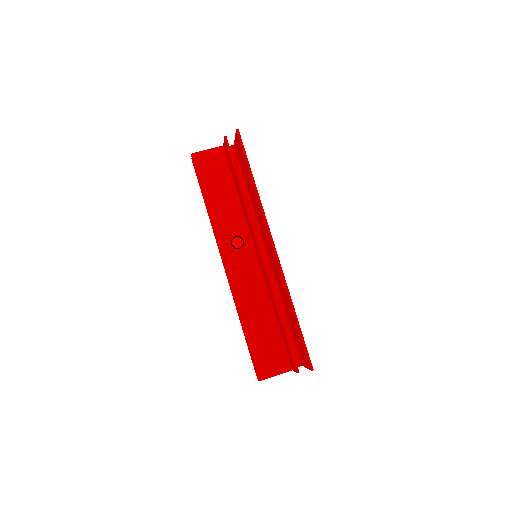
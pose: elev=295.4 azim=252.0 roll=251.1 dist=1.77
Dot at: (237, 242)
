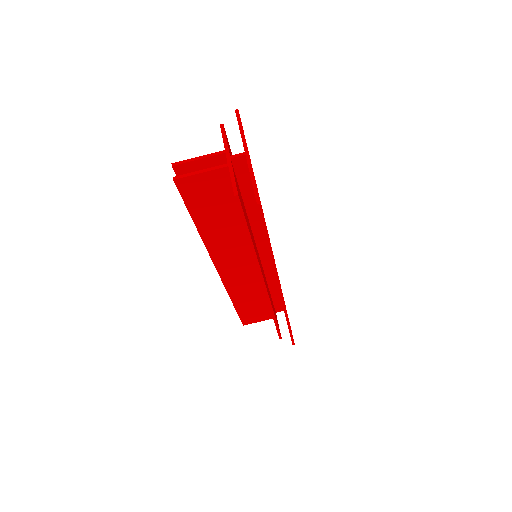
Dot at: (236, 256)
